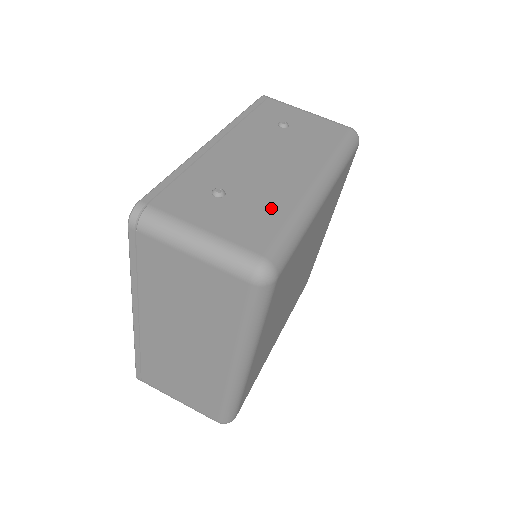
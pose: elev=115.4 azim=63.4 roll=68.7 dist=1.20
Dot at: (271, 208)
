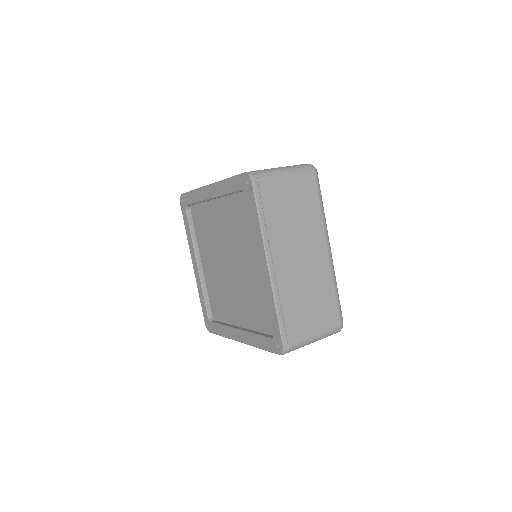
Dot at: occluded
